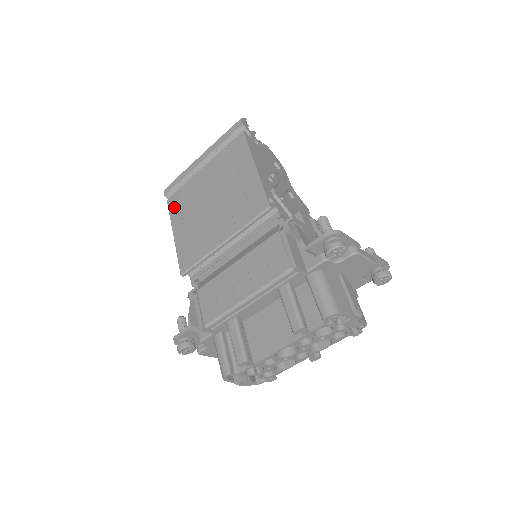
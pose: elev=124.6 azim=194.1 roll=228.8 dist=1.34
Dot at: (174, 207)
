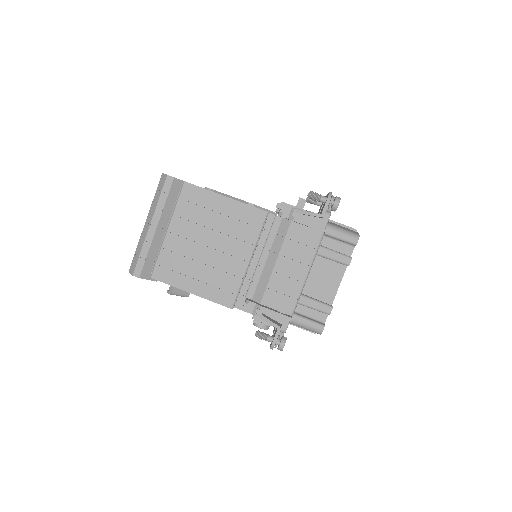
Dot at: (167, 276)
